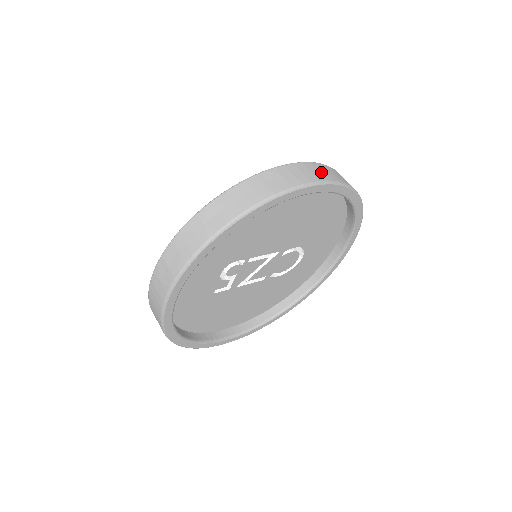
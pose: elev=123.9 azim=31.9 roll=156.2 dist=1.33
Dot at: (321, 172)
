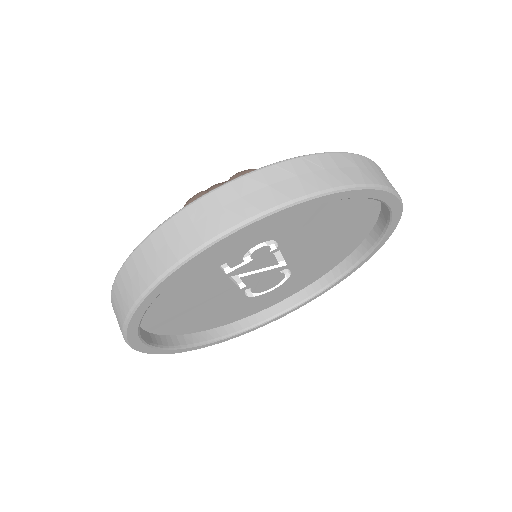
Dot at: occluded
